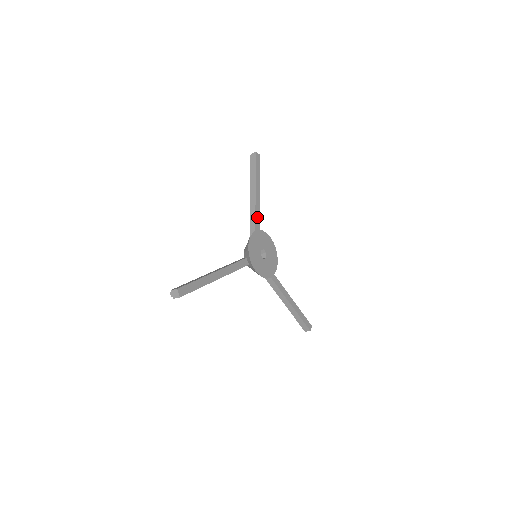
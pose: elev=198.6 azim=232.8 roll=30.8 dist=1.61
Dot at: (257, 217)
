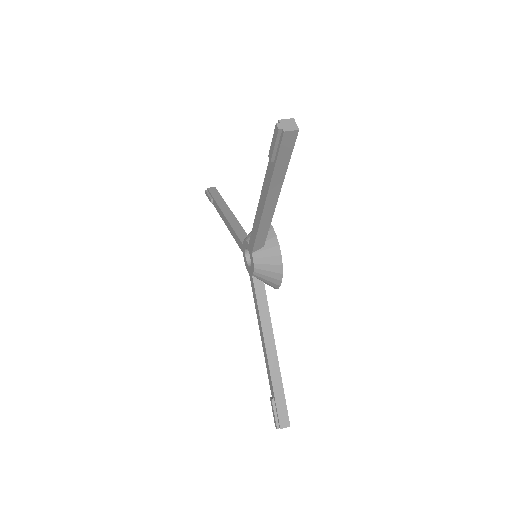
Dot at: occluded
